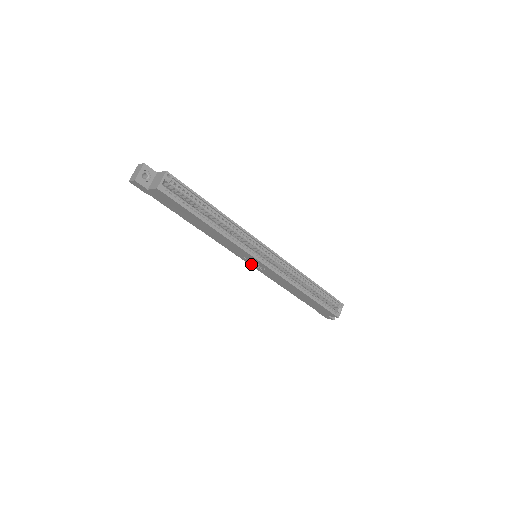
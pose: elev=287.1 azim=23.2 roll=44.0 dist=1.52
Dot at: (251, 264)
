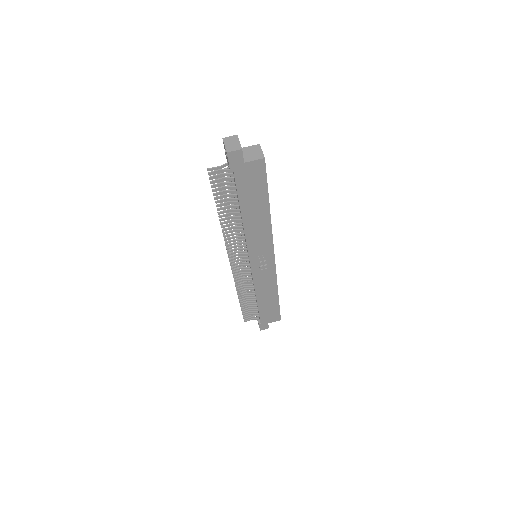
Dot at: (253, 265)
